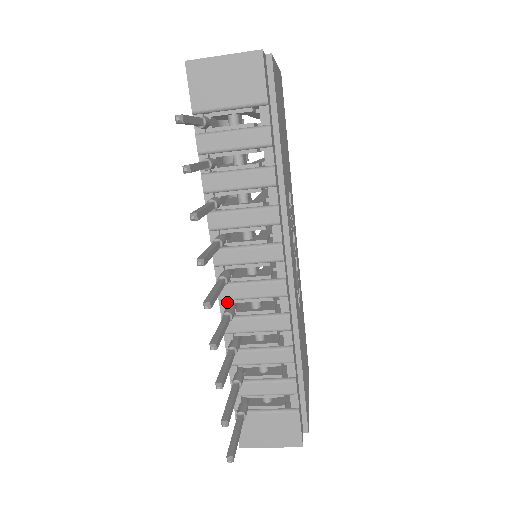
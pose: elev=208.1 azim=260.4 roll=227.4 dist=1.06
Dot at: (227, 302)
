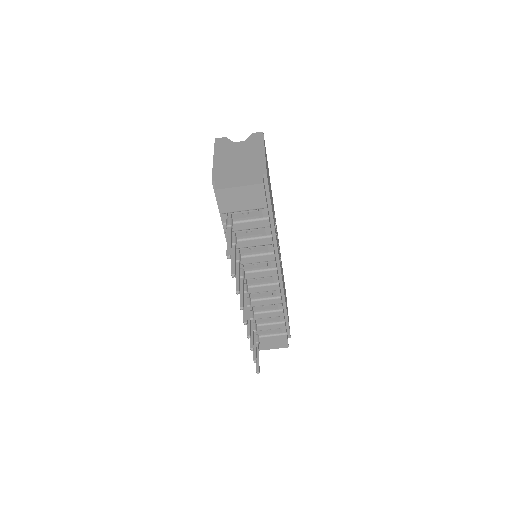
Dot at: occluded
